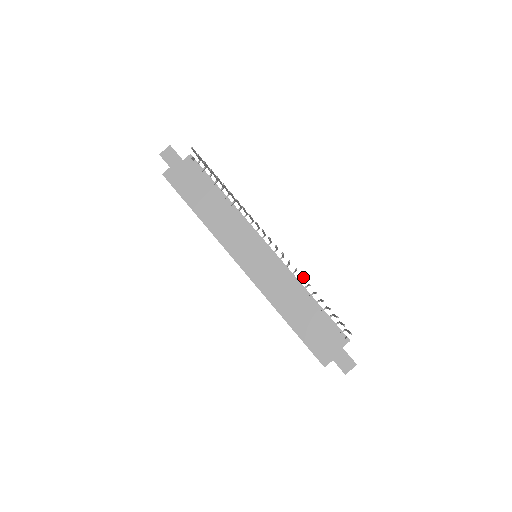
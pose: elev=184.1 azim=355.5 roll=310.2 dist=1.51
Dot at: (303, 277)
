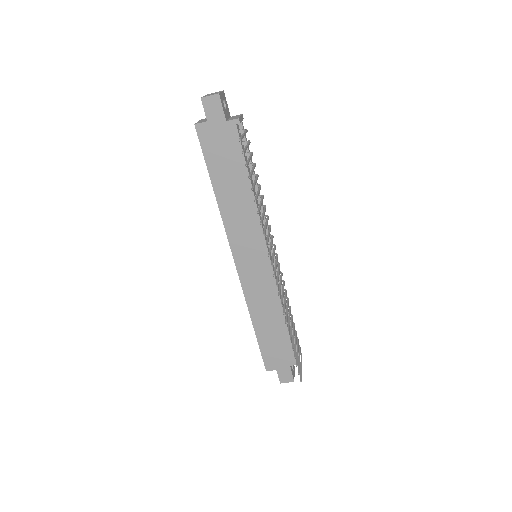
Dot at: (286, 323)
